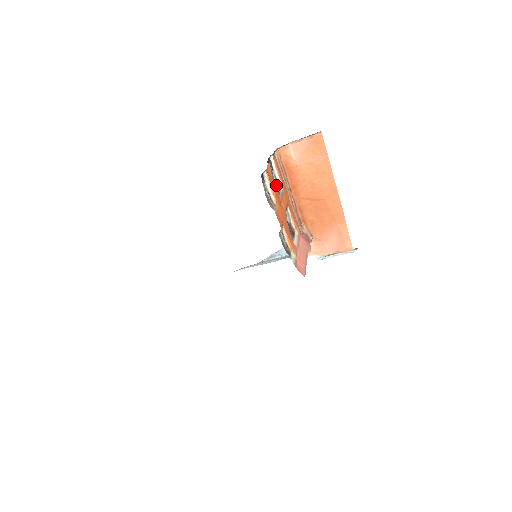
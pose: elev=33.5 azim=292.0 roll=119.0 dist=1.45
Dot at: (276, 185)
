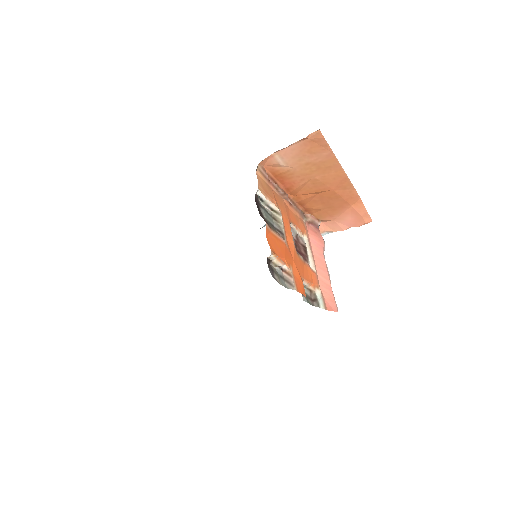
Dot at: (274, 221)
